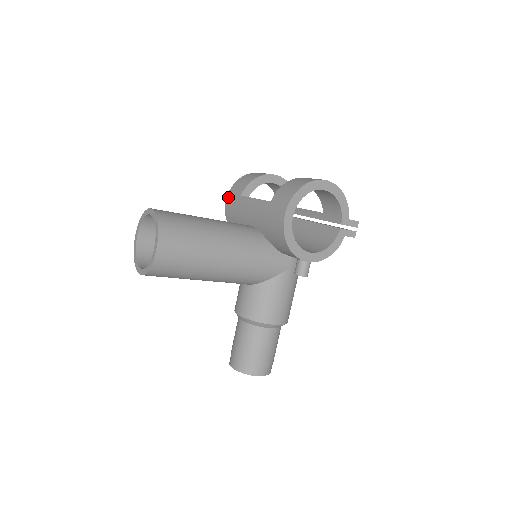
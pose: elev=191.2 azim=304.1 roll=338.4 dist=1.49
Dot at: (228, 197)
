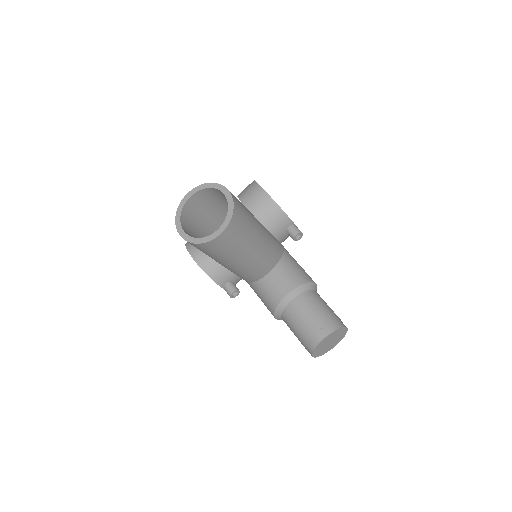
Dot at: (191, 251)
